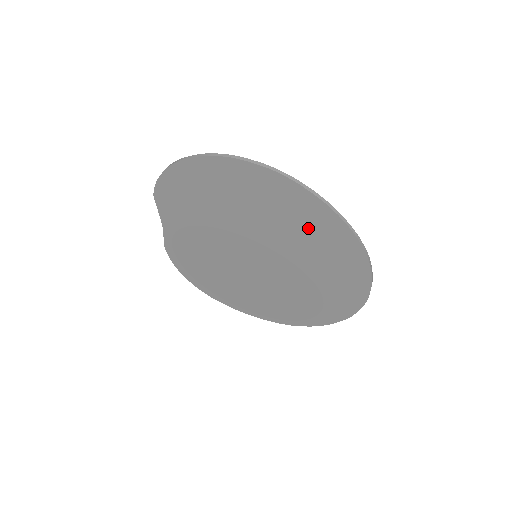
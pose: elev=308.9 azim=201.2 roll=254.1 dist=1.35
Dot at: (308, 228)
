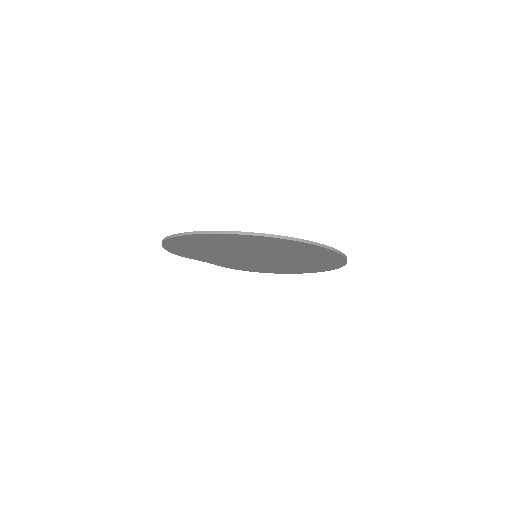
Dot at: (245, 242)
